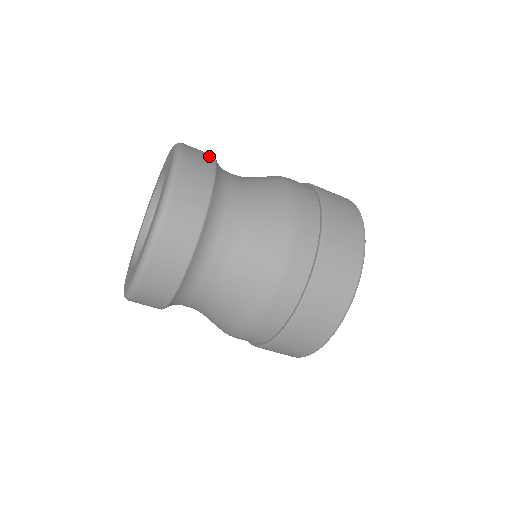
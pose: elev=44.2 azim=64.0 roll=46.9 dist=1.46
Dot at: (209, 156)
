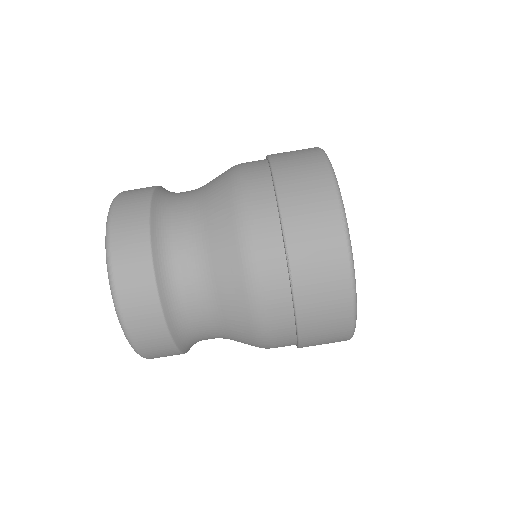
Dot at: occluded
